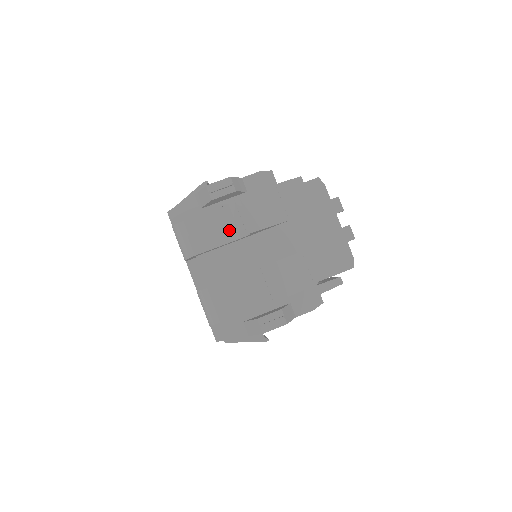
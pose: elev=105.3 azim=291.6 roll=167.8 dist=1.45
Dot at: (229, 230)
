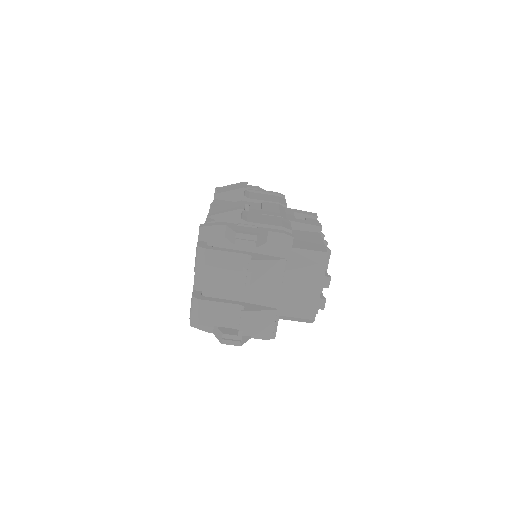
Dot at: (235, 271)
